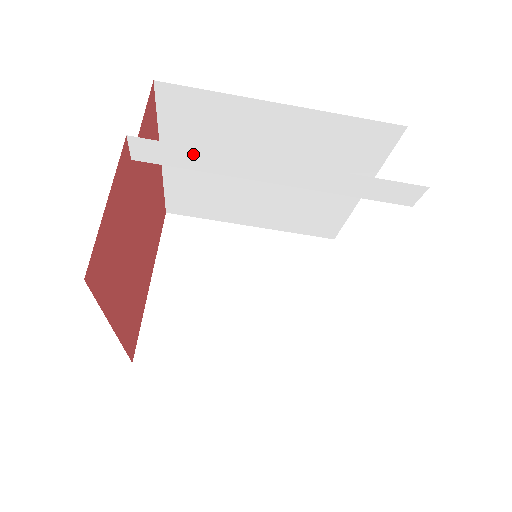
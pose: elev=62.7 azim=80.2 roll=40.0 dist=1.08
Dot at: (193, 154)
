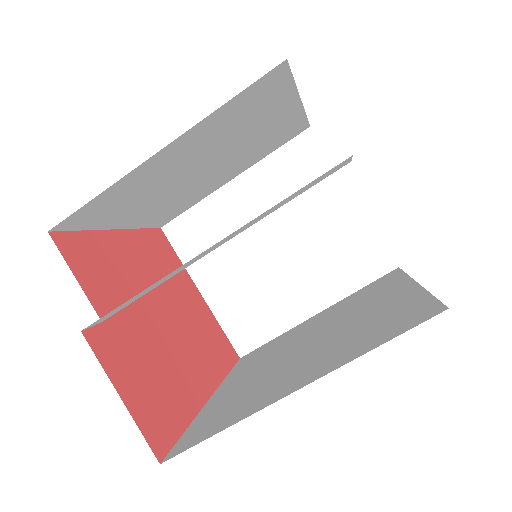
Dot at: (137, 296)
